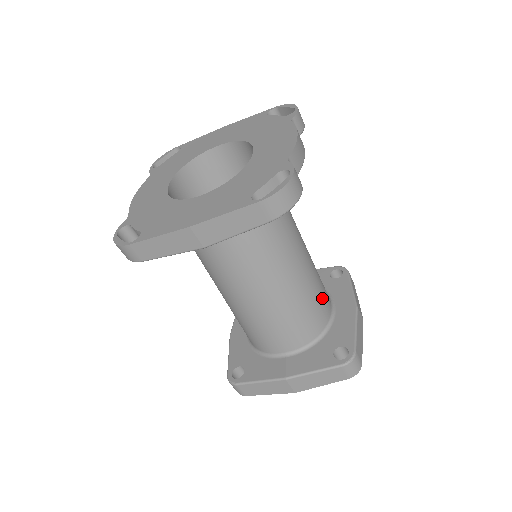
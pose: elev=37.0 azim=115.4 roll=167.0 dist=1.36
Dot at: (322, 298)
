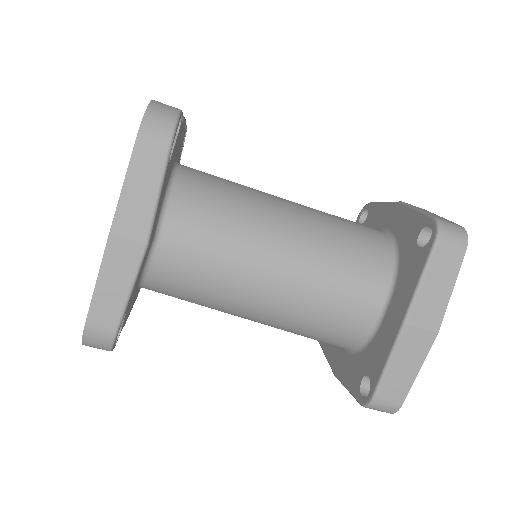
Dot at: (355, 225)
